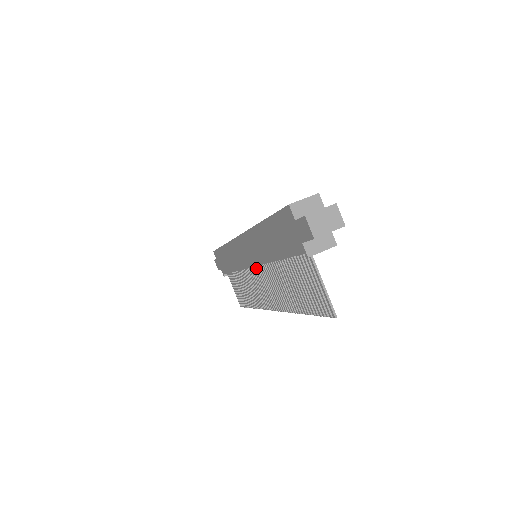
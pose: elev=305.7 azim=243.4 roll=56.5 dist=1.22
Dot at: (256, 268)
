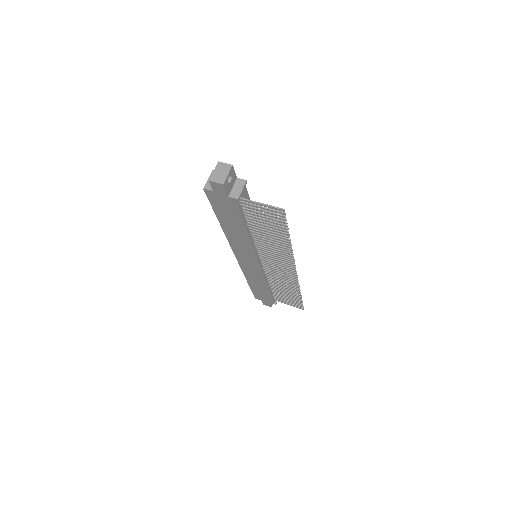
Dot at: (262, 261)
